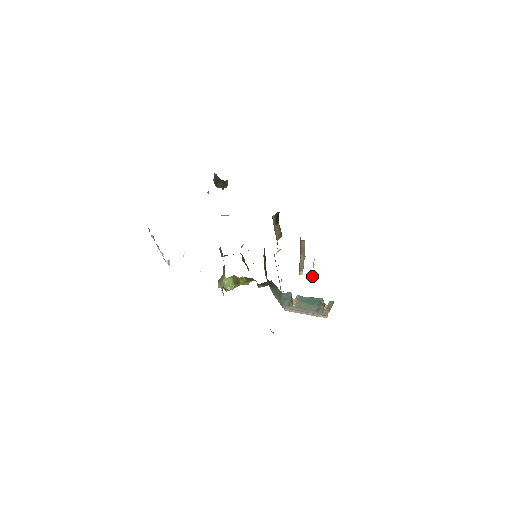
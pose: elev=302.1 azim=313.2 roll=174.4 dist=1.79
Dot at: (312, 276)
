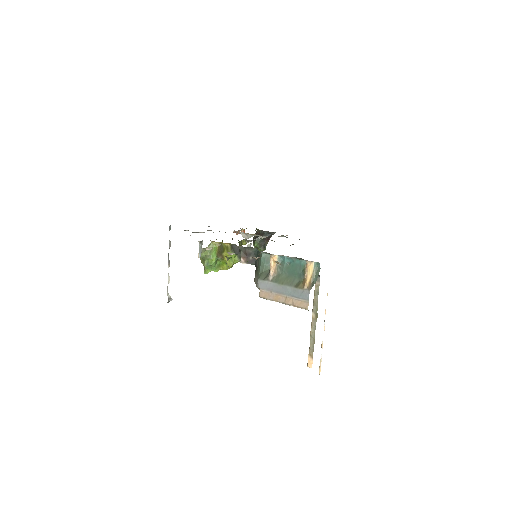
Dot at: (321, 358)
